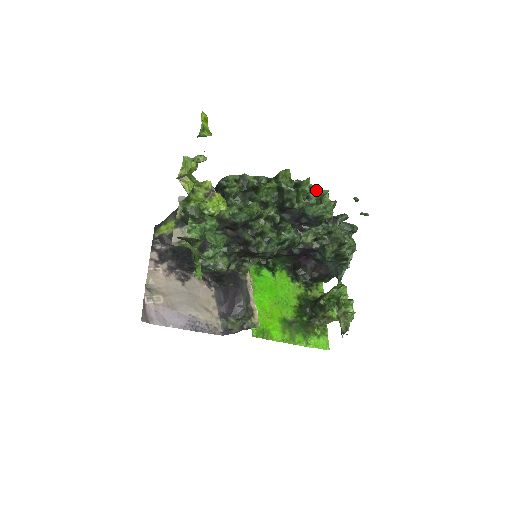
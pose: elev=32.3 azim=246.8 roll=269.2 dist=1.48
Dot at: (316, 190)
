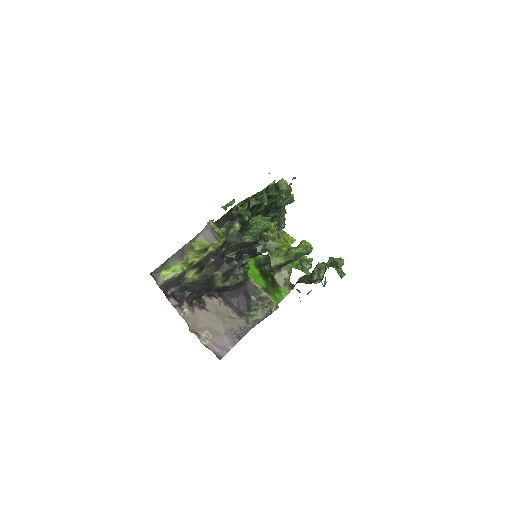
Dot at: occluded
